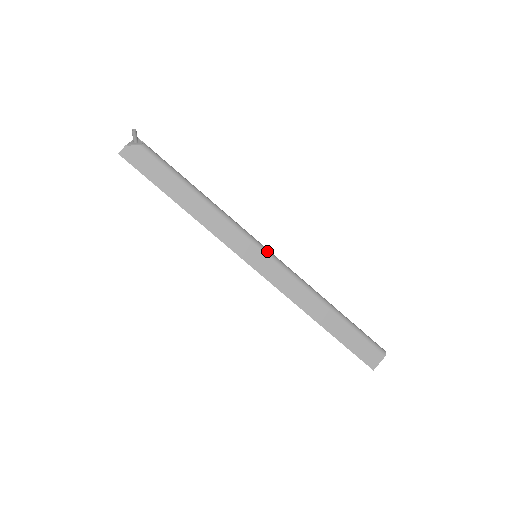
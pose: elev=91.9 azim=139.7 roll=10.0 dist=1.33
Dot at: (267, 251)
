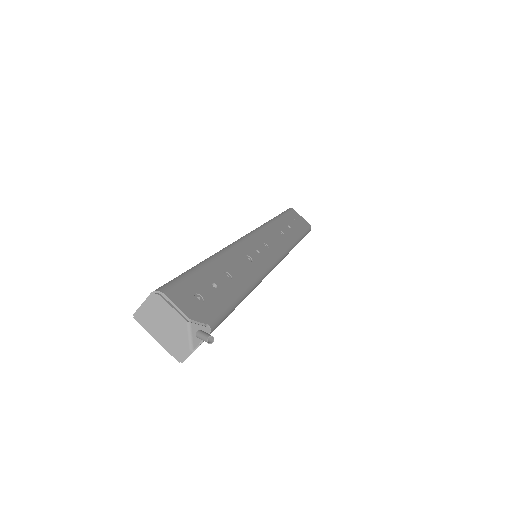
Dot at: (279, 261)
